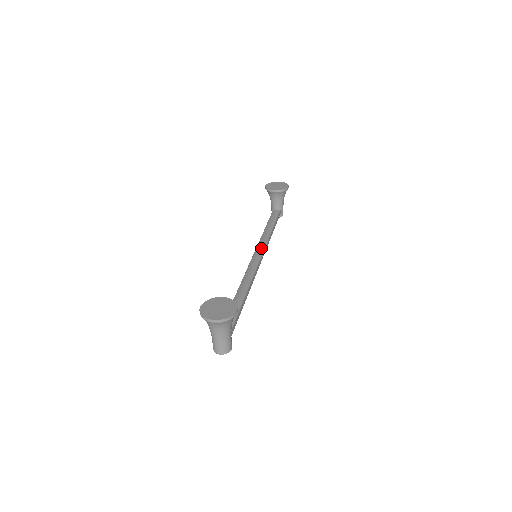
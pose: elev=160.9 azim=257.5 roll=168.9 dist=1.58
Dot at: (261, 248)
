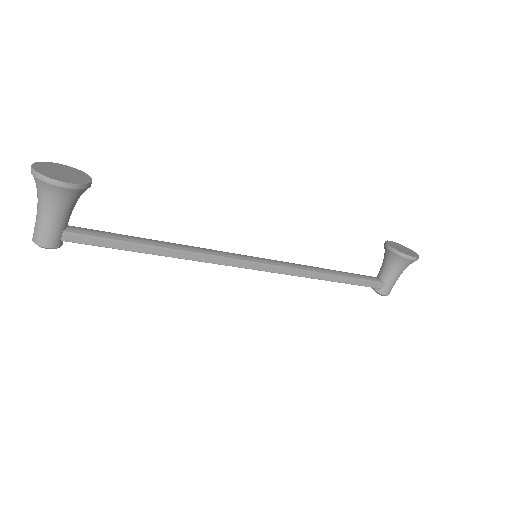
Dot at: (280, 262)
